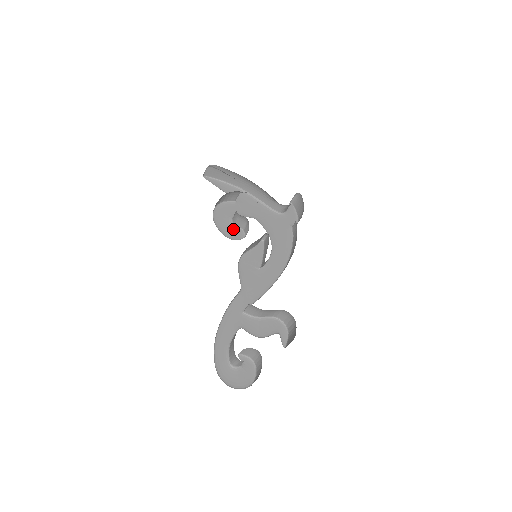
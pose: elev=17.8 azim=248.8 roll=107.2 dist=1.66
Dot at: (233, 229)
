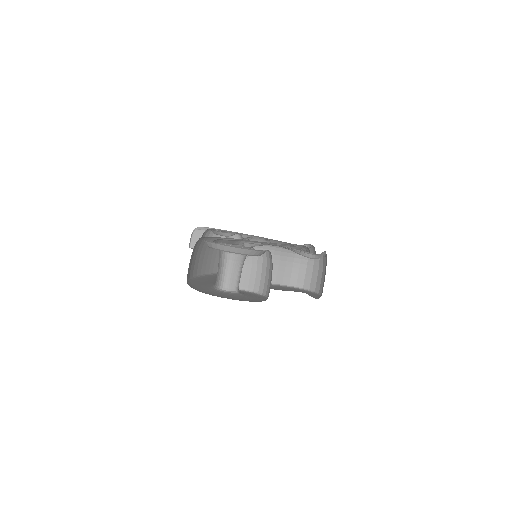
Dot at: occluded
